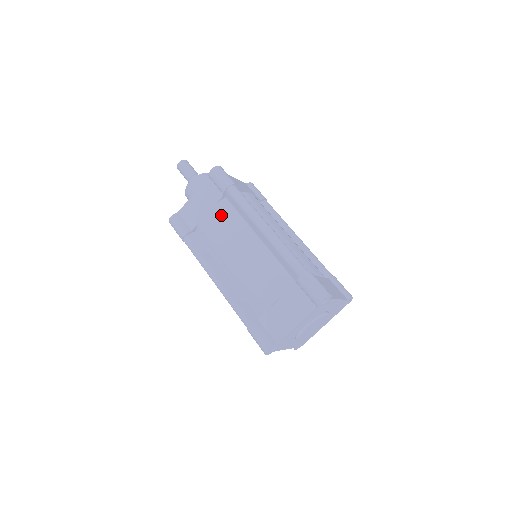
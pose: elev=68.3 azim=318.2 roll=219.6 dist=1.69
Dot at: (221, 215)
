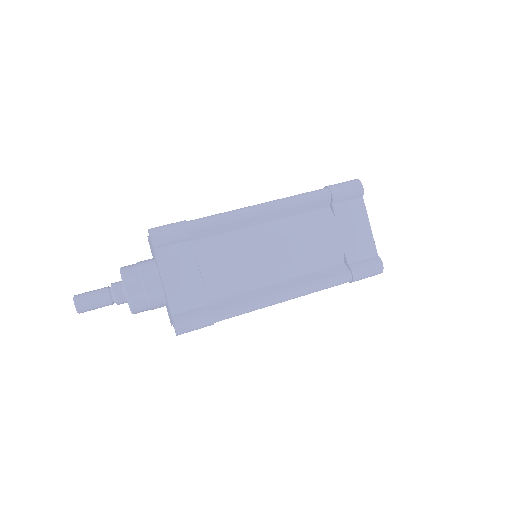
Dot at: (215, 254)
